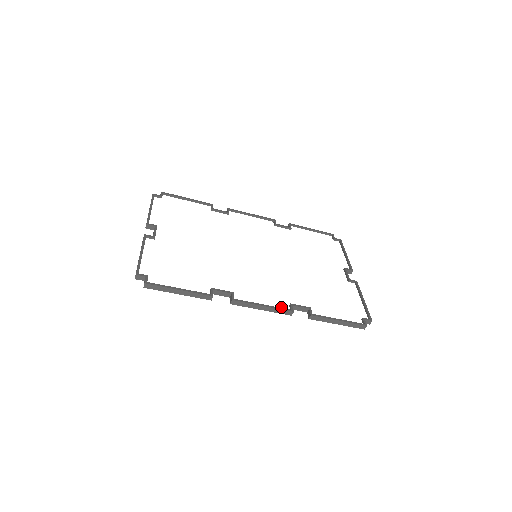
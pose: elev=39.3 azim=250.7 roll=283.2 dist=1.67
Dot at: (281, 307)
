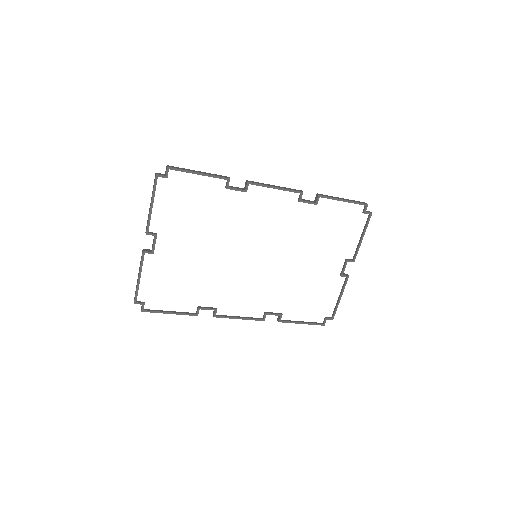
Dot at: (256, 315)
